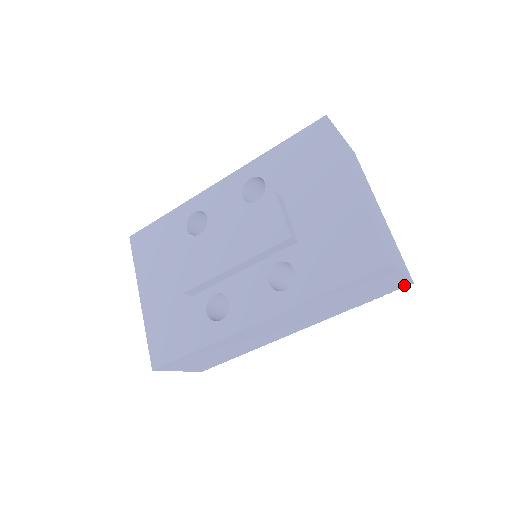
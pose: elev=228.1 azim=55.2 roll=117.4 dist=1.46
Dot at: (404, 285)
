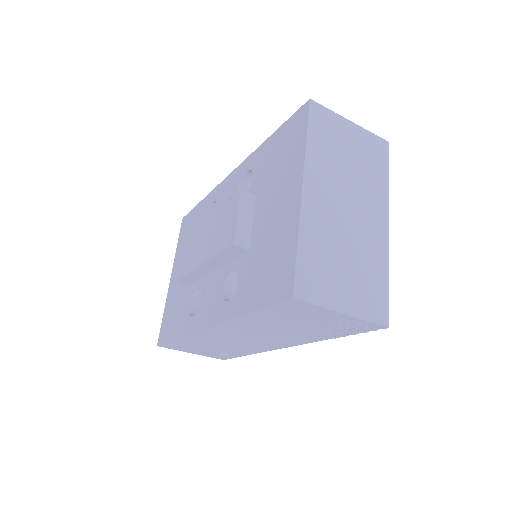
Dot at: (375, 327)
